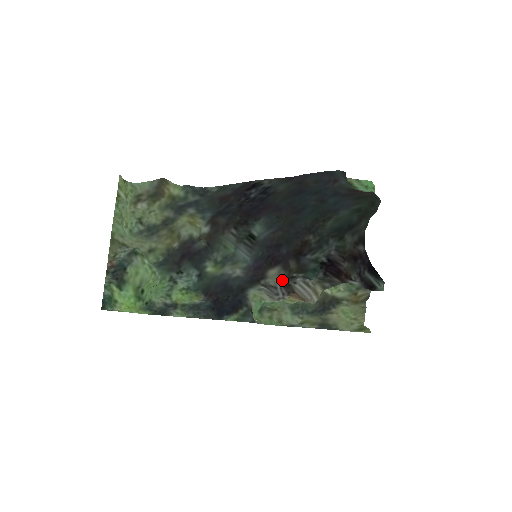
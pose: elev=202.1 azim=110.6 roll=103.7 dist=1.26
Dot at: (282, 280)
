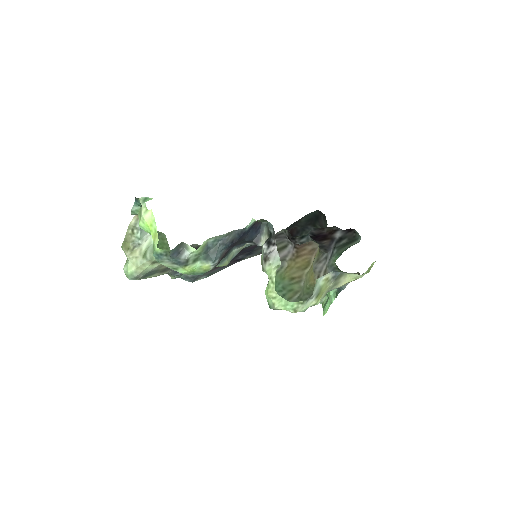
Dot at: (286, 231)
